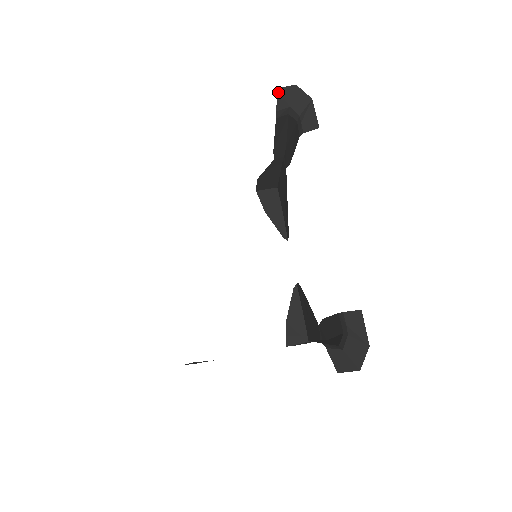
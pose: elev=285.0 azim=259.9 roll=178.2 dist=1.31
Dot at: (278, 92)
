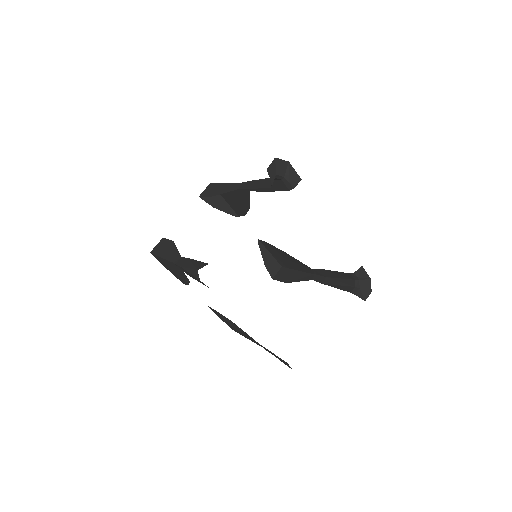
Dot at: (268, 171)
